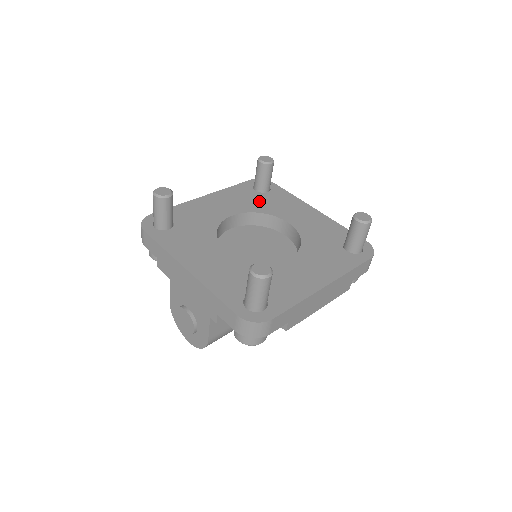
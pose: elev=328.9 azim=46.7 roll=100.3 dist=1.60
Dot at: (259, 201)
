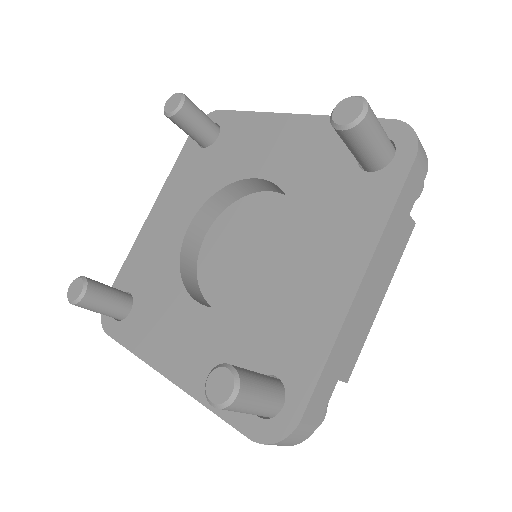
Dot at: (212, 166)
